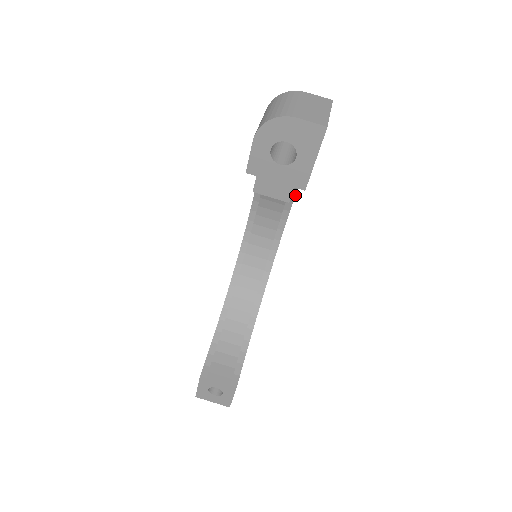
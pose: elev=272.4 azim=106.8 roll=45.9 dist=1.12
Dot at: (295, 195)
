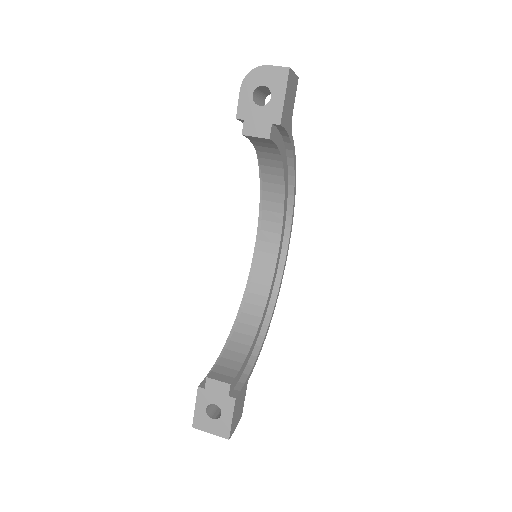
Dot at: (292, 218)
